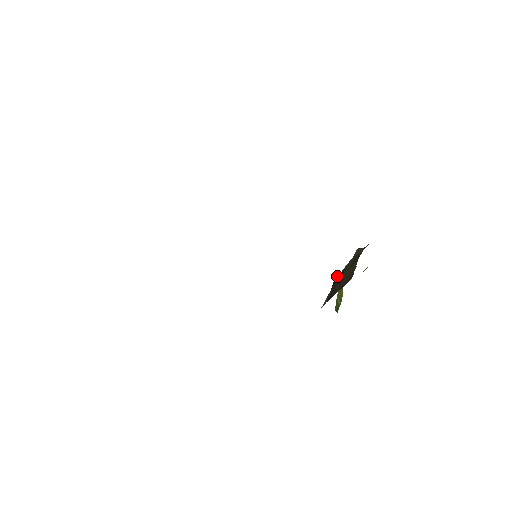
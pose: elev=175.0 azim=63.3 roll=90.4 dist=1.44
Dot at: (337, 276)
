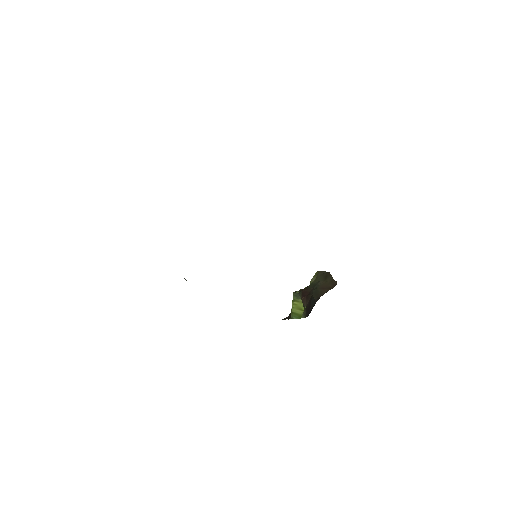
Dot at: (306, 288)
